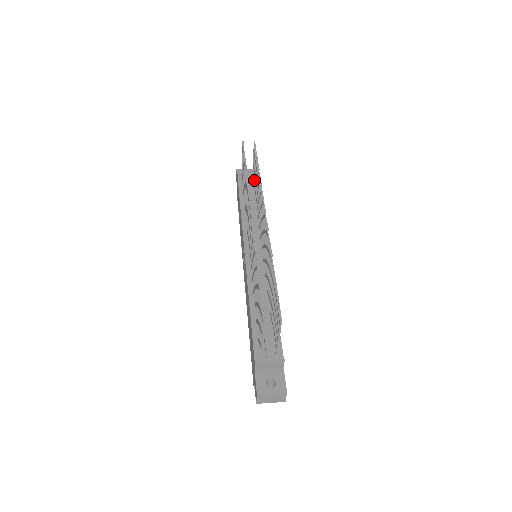
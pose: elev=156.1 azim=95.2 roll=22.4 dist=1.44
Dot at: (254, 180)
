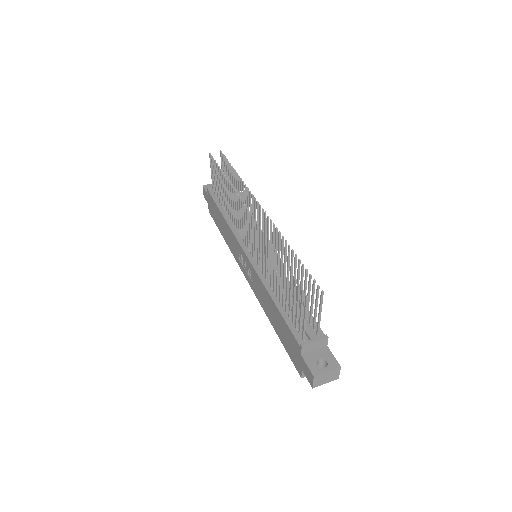
Dot at: occluded
